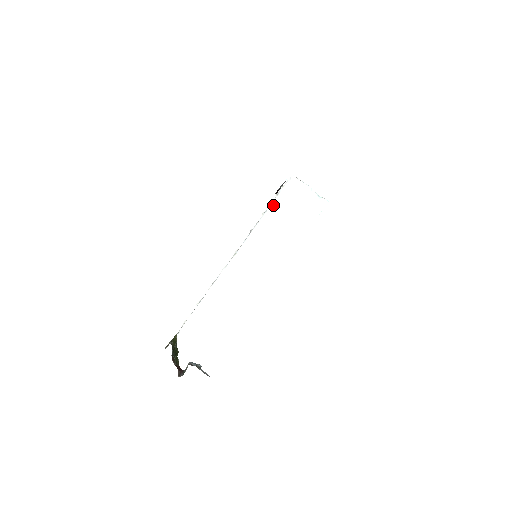
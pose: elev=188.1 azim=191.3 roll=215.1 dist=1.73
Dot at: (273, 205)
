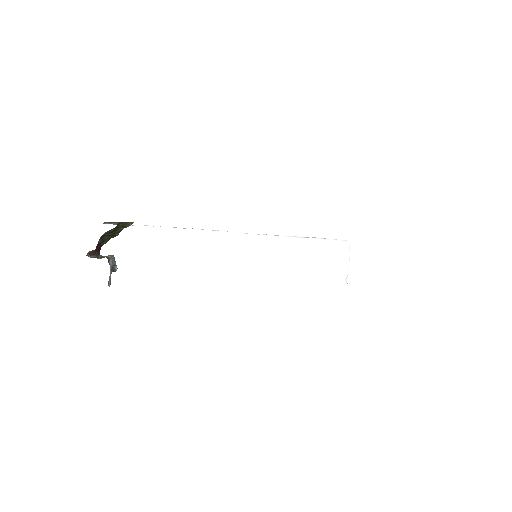
Dot at: (313, 240)
